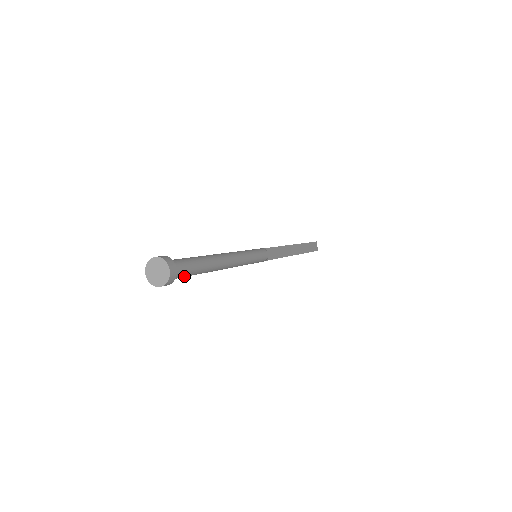
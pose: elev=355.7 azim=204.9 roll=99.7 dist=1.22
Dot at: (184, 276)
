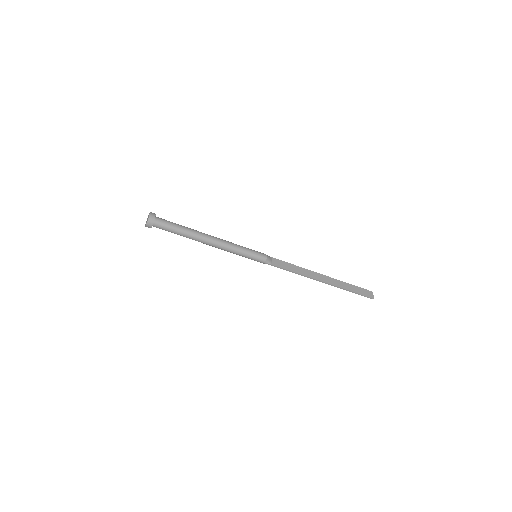
Dot at: (167, 228)
